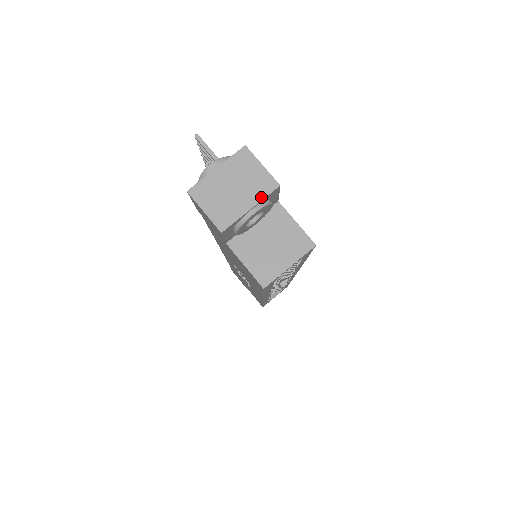
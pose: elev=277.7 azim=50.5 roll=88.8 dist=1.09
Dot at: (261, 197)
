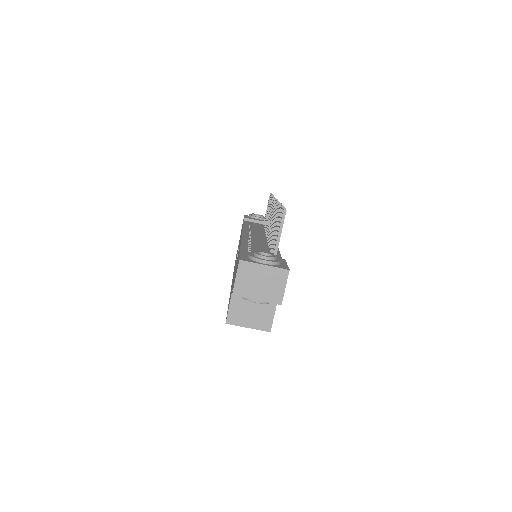
Dot at: (267, 300)
